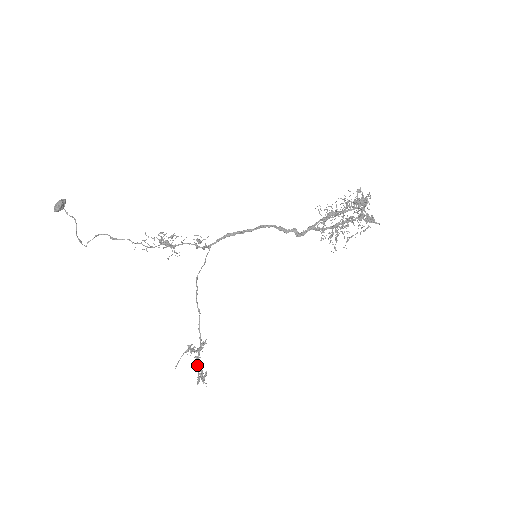
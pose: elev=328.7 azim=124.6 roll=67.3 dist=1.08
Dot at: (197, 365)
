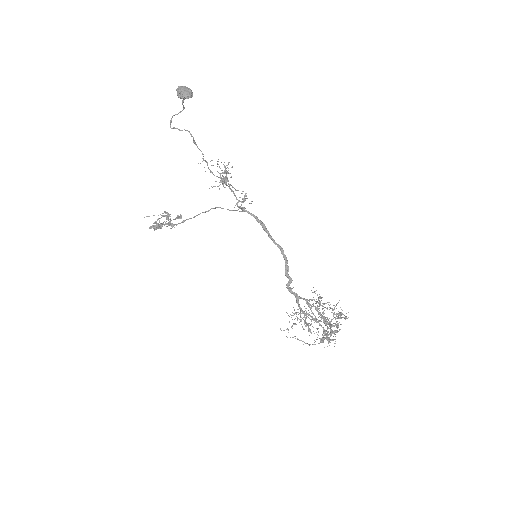
Dot at: (160, 225)
